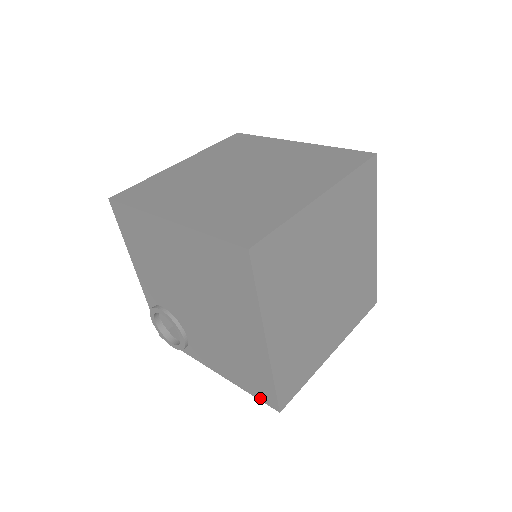
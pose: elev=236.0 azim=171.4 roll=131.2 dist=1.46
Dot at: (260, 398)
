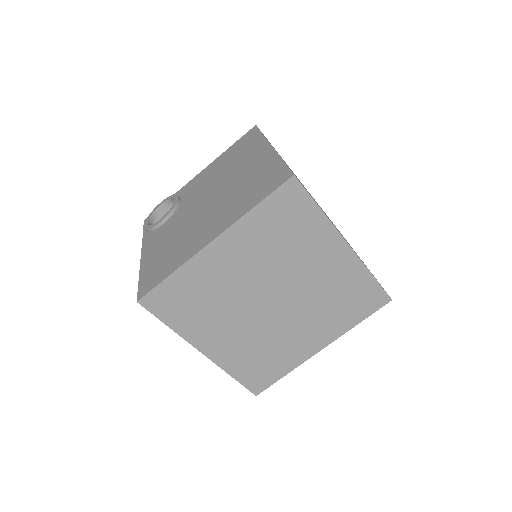
Dot at: (141, 285)
